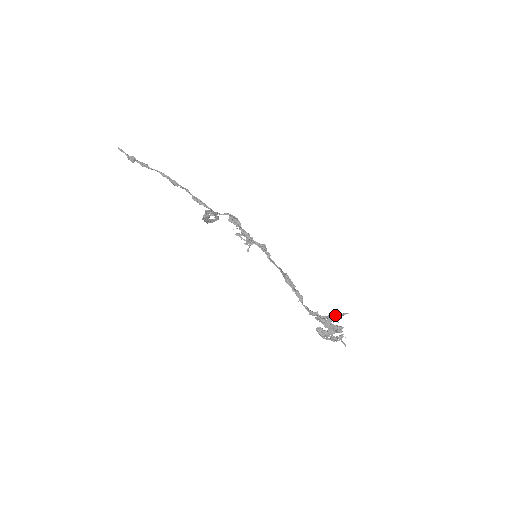
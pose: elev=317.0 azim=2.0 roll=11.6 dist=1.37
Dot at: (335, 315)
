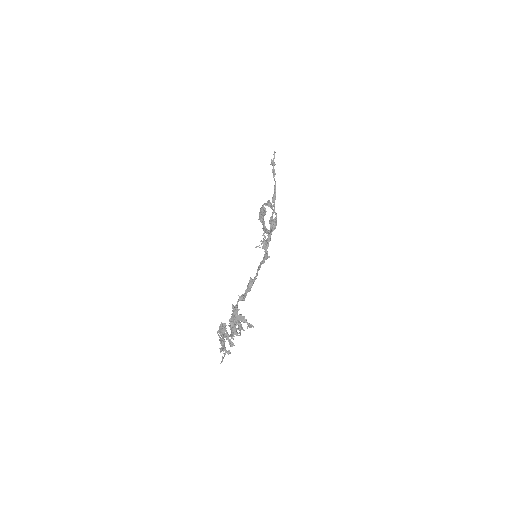
Dot at: occluded
